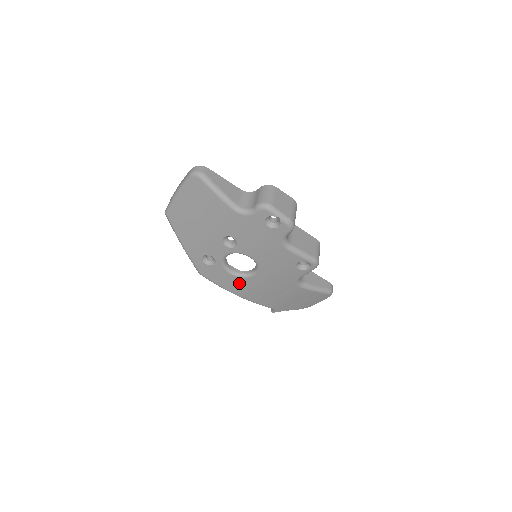
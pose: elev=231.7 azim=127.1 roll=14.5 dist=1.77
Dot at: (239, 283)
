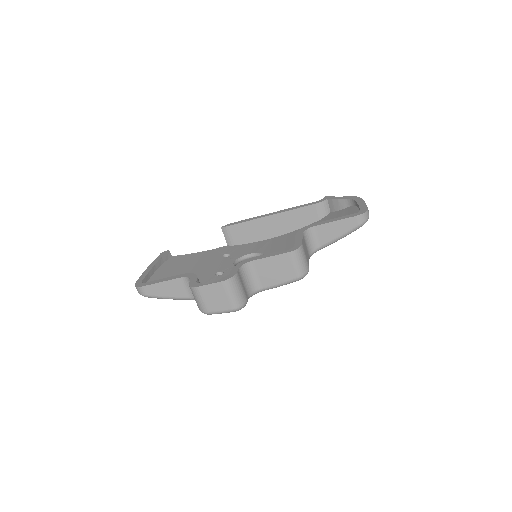
Dot at: occluded
